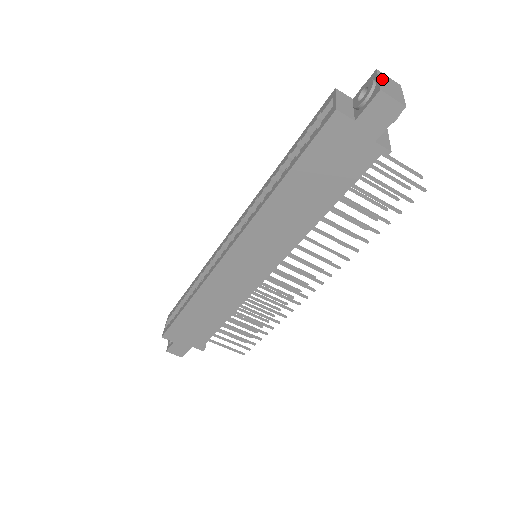
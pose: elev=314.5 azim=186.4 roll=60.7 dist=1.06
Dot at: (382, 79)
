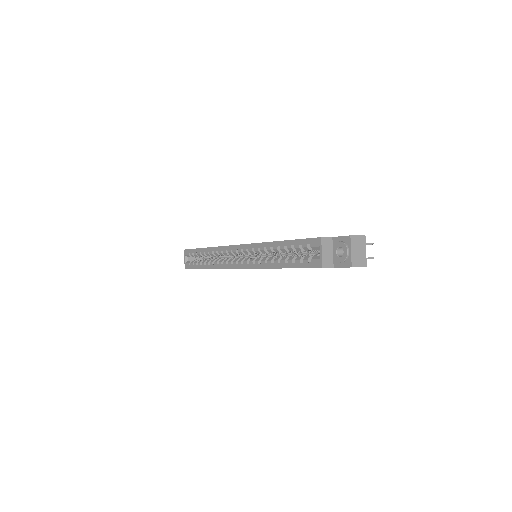
Dot at: (353, 247)
